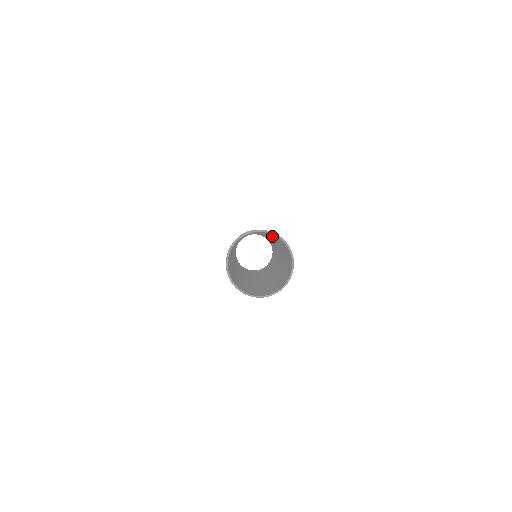
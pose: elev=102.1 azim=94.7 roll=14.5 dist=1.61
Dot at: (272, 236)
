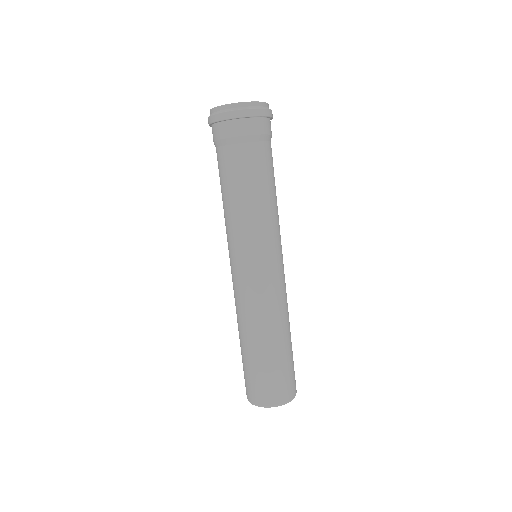
Dot at: (279, 354)
